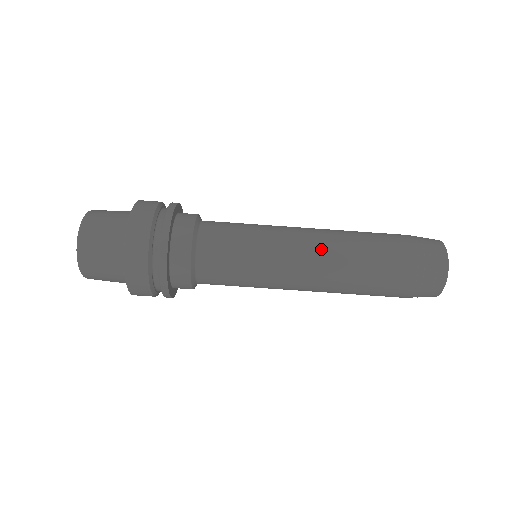
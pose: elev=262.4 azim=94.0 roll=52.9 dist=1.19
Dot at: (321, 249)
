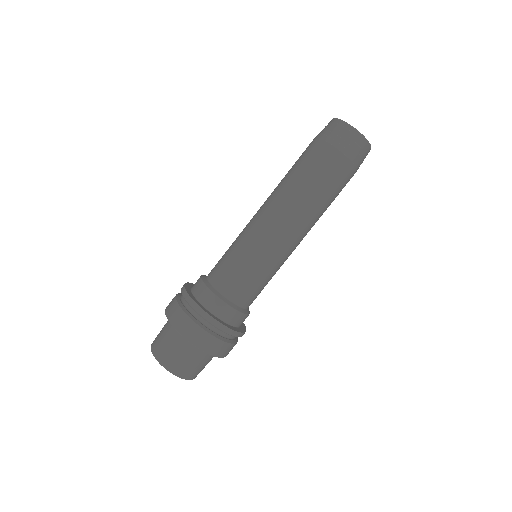
Dot at: (274, 206)
